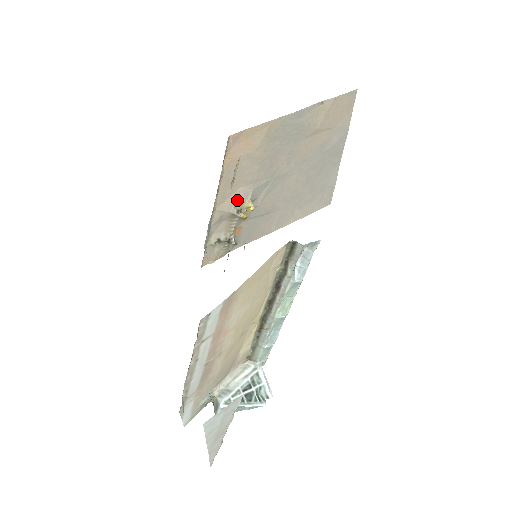
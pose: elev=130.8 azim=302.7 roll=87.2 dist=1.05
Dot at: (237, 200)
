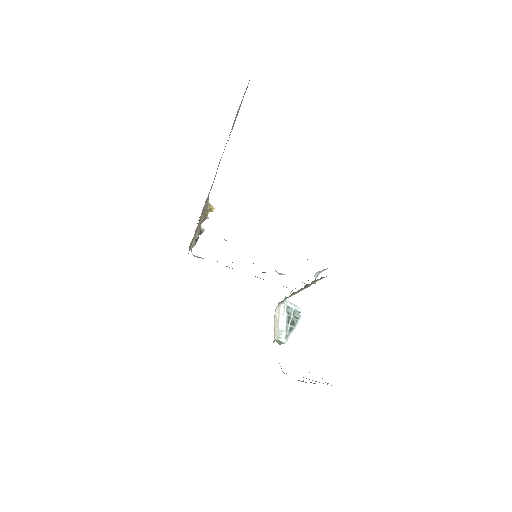
Dot at: (203, 215)
